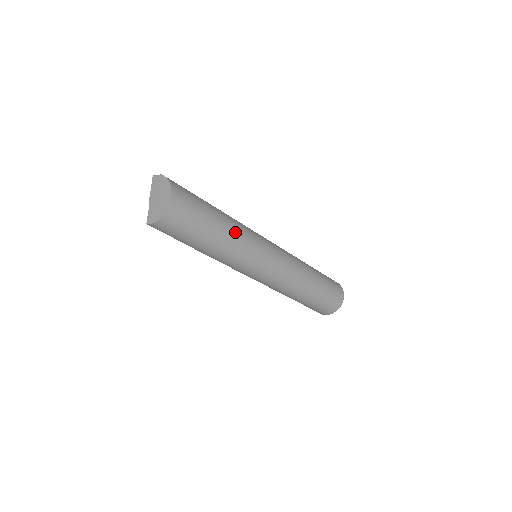
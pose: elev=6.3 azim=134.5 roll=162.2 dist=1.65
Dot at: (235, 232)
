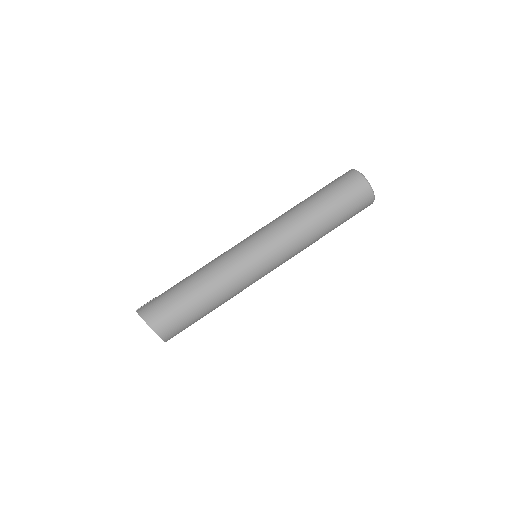
Dot at: (213, 281)
